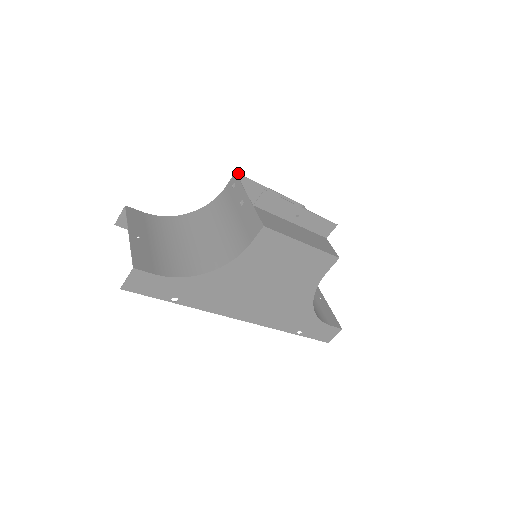
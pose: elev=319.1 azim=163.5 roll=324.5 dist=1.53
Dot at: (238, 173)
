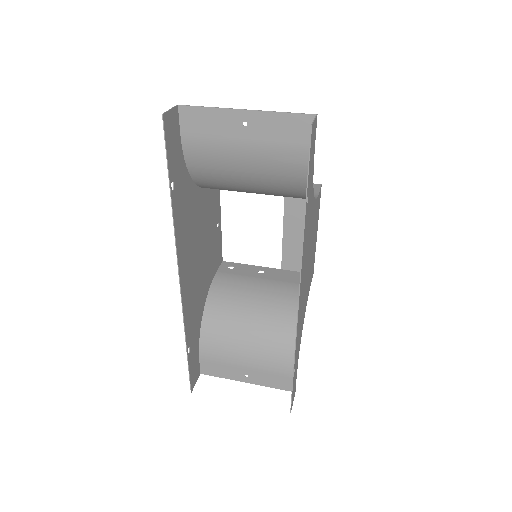
Dot at: occluded
